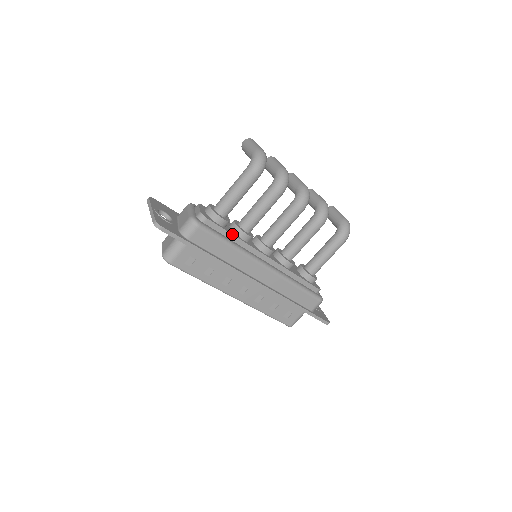
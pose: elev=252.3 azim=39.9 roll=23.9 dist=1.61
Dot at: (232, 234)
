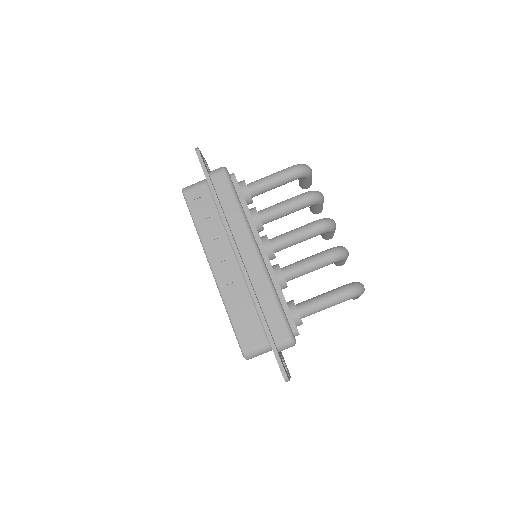
Dot at: (246, 203)
